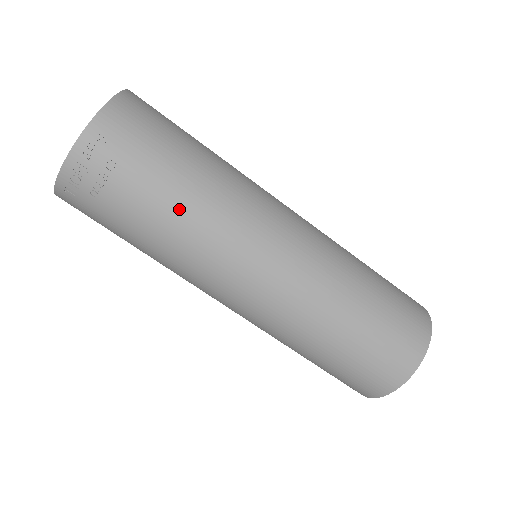
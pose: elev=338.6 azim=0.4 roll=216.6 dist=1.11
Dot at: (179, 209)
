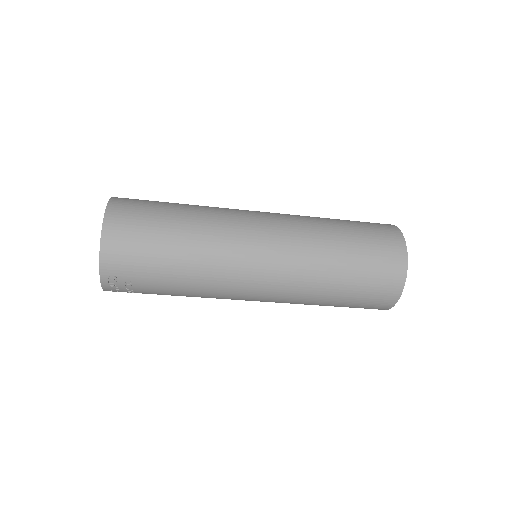
Dot at: (184, 288)
